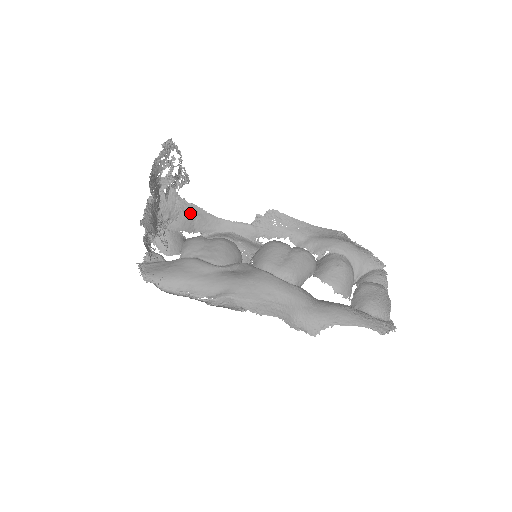
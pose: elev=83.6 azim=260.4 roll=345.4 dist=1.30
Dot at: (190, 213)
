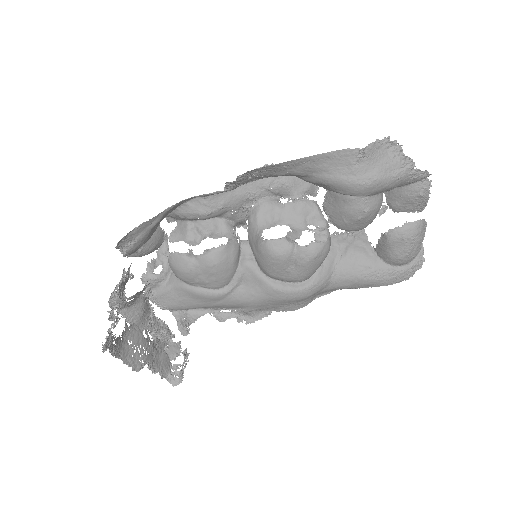
Dot at: (145, 232)
